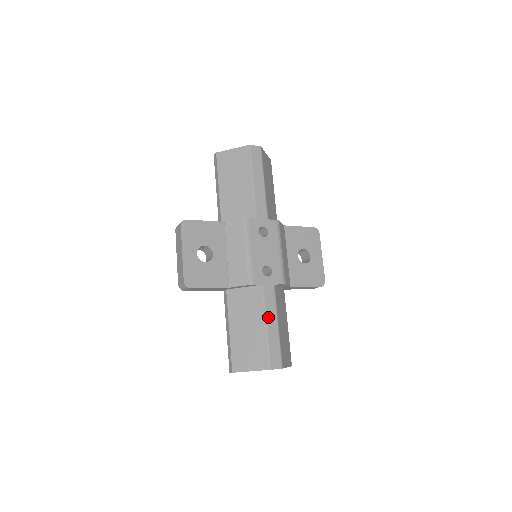
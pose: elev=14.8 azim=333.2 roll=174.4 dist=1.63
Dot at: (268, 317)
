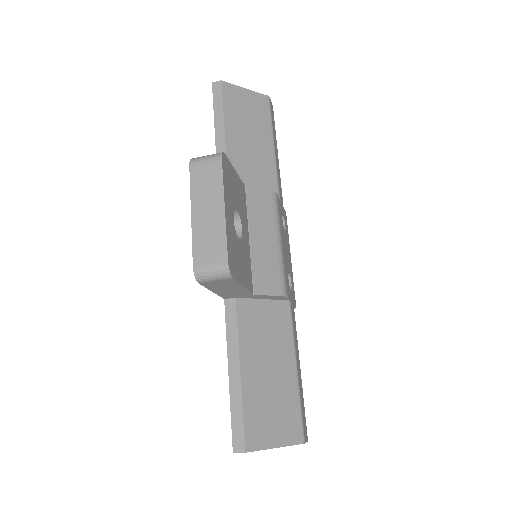
Dot at: (296, 354)
